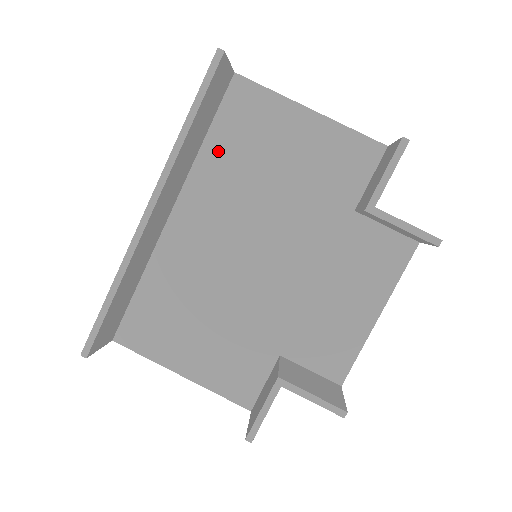
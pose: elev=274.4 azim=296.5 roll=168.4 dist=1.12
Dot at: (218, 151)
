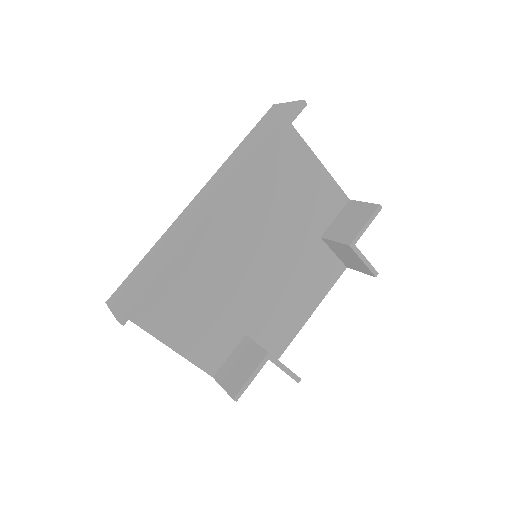
Dot at: occluded
